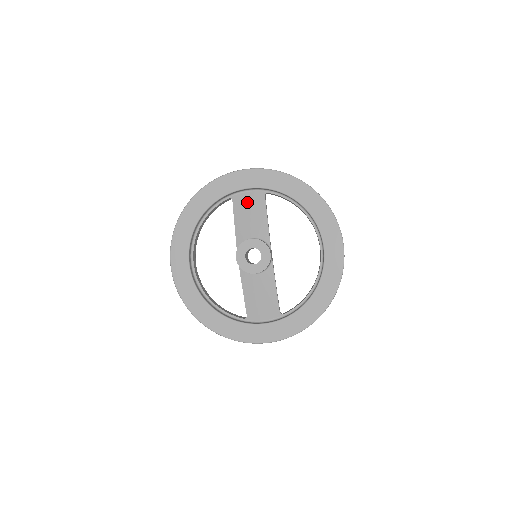
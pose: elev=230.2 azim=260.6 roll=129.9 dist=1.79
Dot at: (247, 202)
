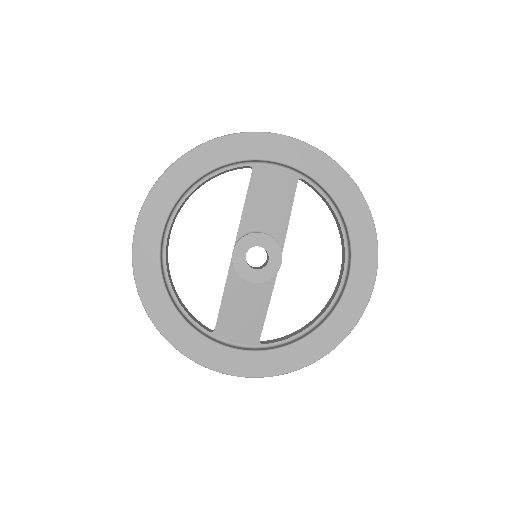
Dot at: (271, 180)
